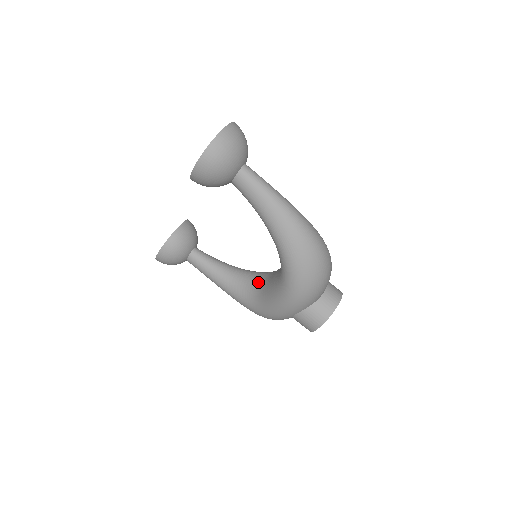
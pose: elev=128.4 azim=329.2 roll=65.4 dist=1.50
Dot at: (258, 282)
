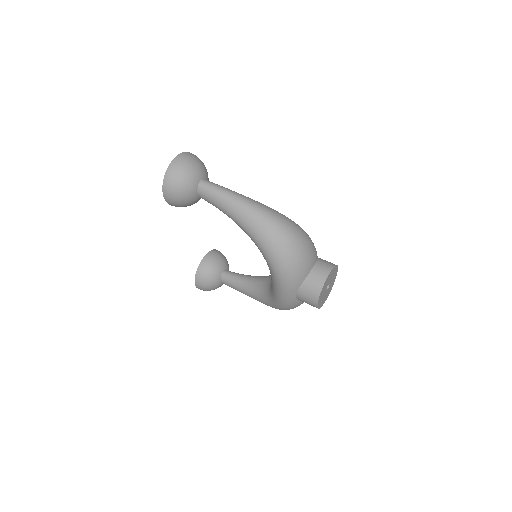
Dot at: (271, 280)
